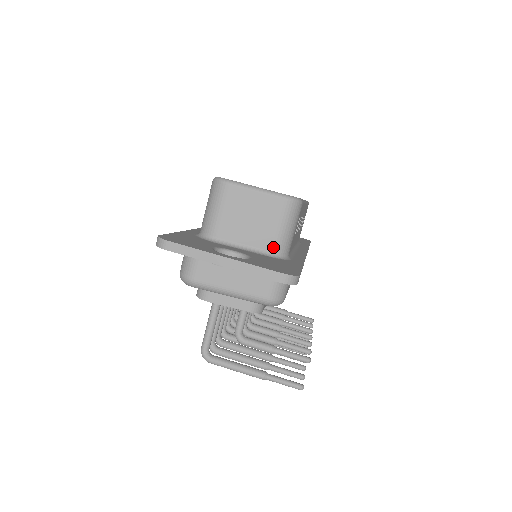
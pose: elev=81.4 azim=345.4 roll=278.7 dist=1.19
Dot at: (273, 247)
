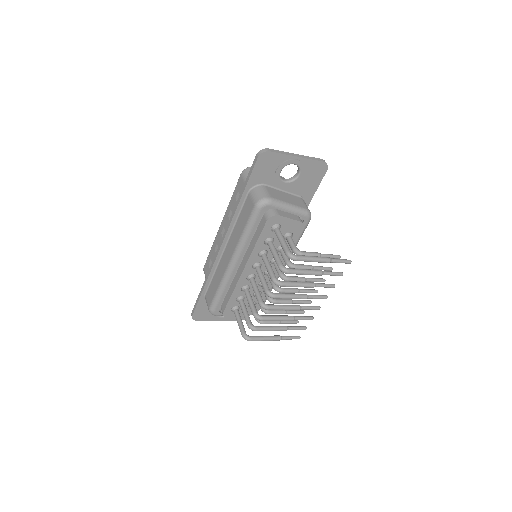
Dot at: occluded
